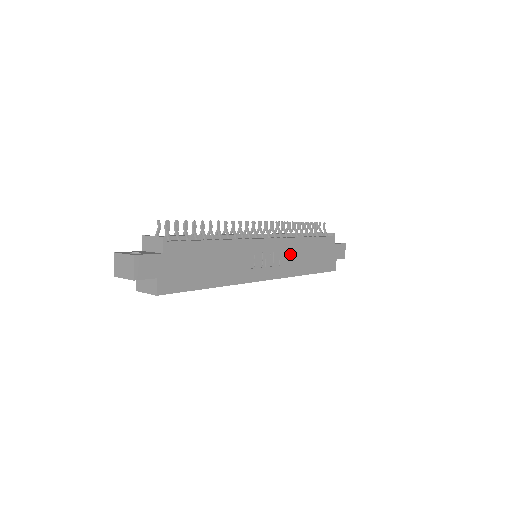
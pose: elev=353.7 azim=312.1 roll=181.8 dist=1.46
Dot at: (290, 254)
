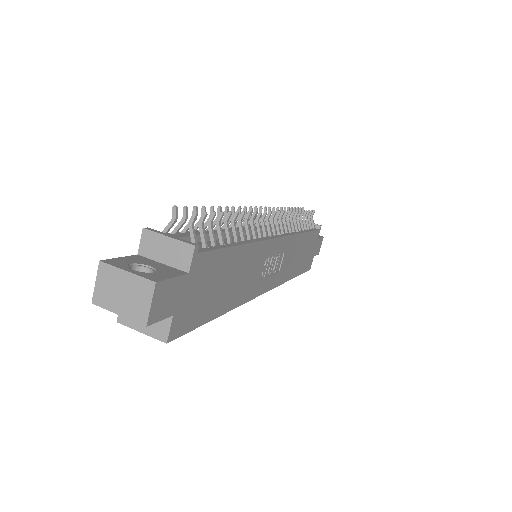
Dot at: (289, 255)
